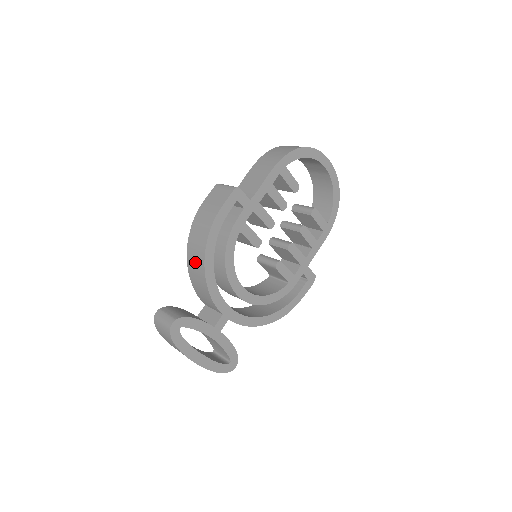
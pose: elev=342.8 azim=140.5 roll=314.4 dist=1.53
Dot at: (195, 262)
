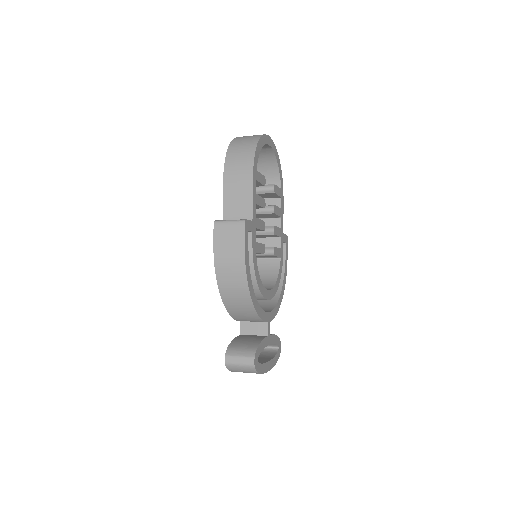
Dot at: (237, 301)
